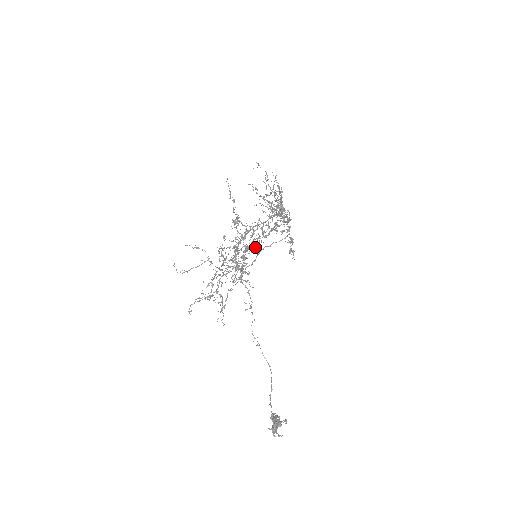
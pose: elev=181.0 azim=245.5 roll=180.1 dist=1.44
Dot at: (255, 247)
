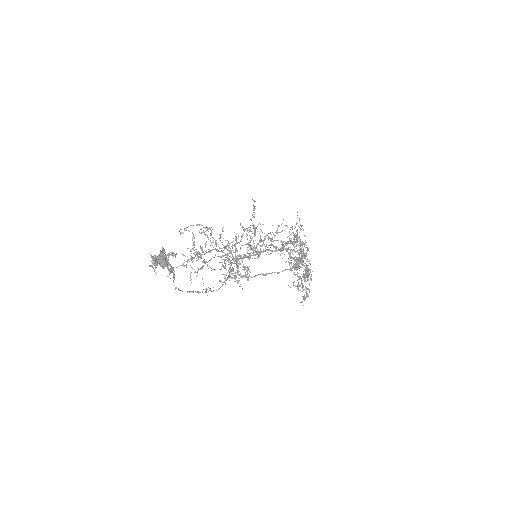
Dot at: (257, 244)
